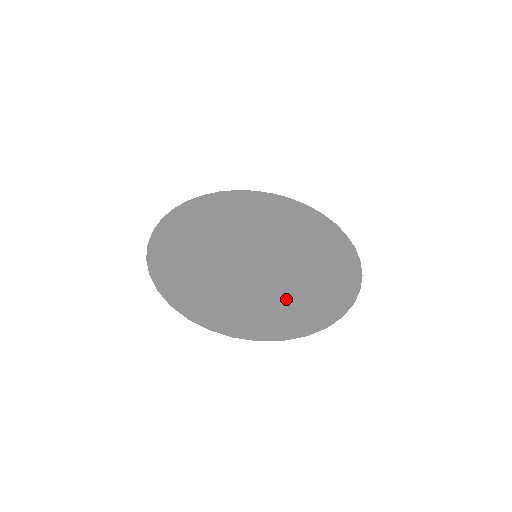
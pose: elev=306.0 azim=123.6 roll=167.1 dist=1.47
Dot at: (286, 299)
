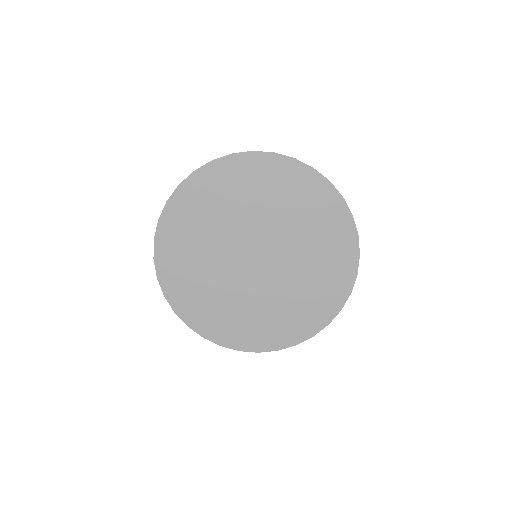
Dot at: (247, 315)
